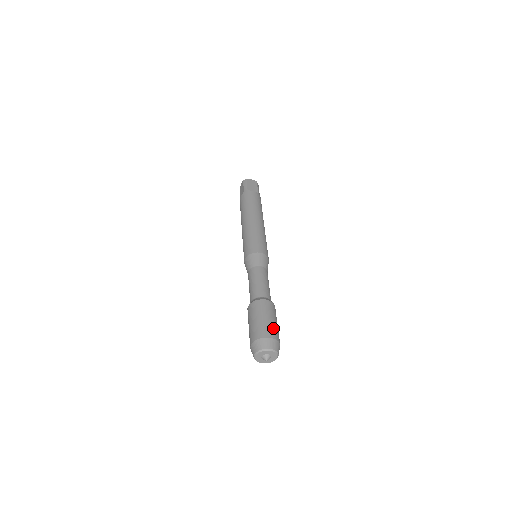
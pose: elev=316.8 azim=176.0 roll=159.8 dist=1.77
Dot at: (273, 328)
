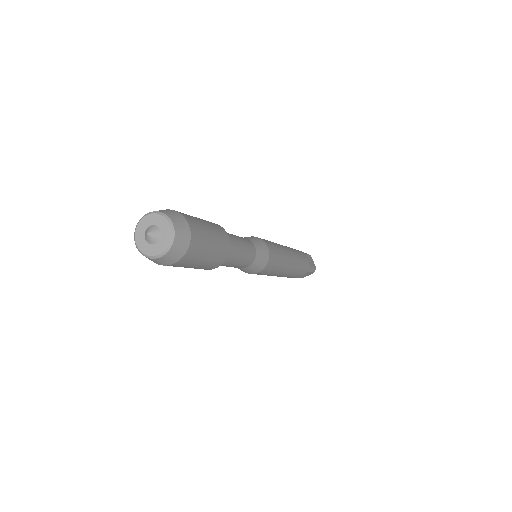
Dot at: occluded
